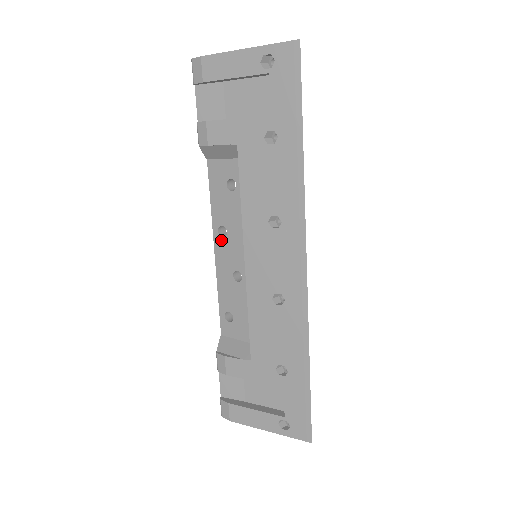
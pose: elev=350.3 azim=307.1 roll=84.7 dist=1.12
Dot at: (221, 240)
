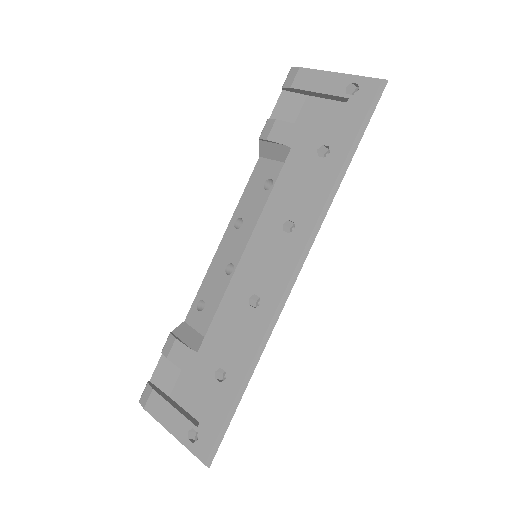
Dot at: (233, 231)
